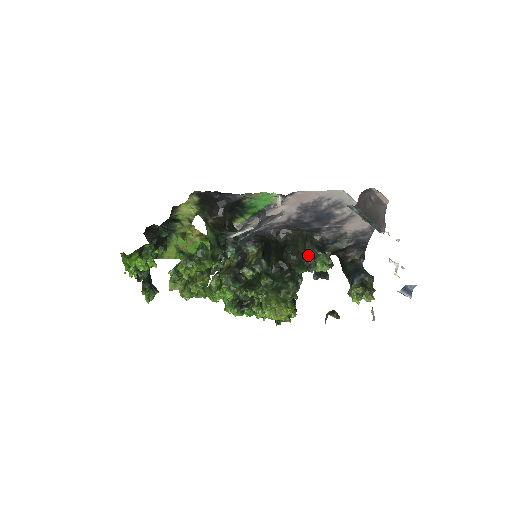
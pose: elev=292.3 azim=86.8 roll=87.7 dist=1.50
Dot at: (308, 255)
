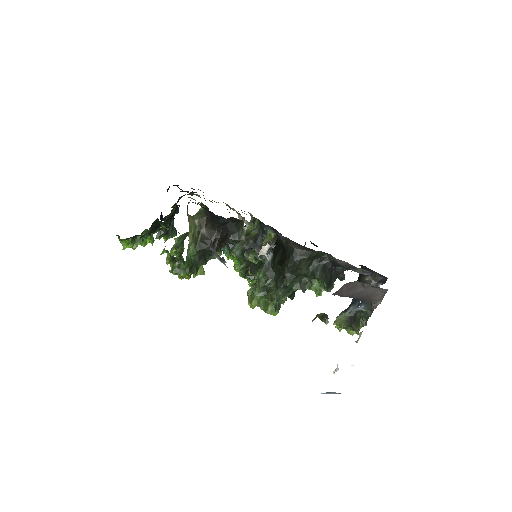
Dot at: (310, 272)
